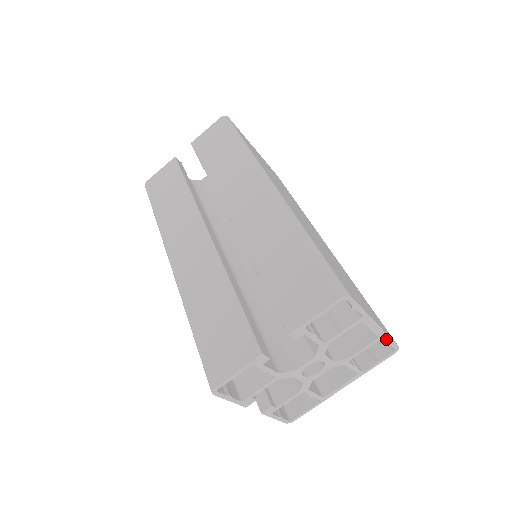
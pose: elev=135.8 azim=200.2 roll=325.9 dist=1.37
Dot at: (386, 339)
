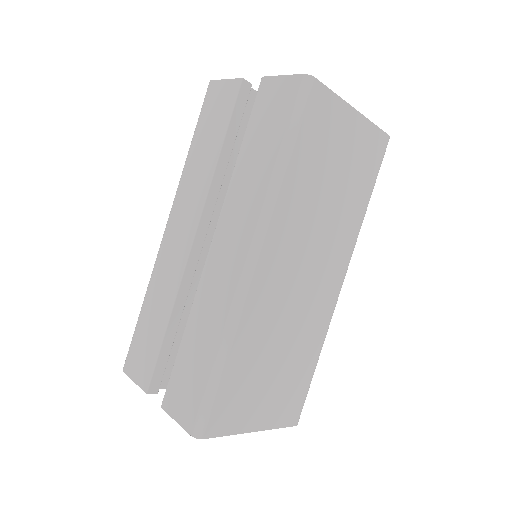
Dot at: (275, 426)
